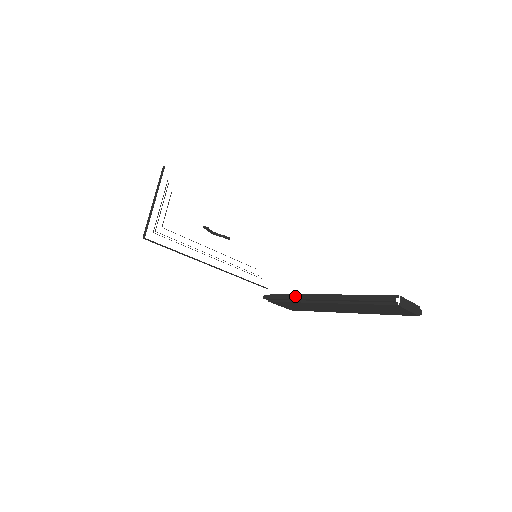
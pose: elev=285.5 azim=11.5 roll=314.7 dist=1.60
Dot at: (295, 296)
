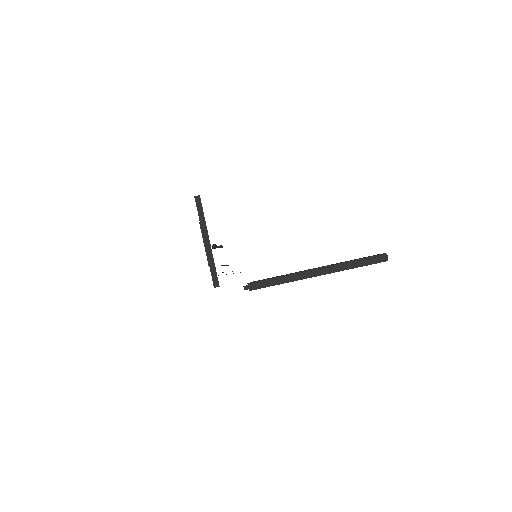
Dot at: (285, 279)
